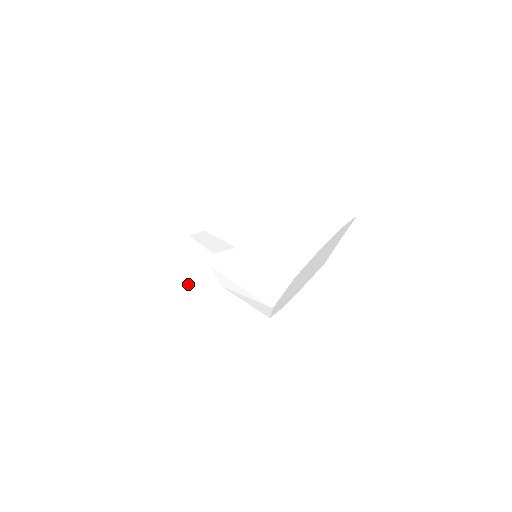
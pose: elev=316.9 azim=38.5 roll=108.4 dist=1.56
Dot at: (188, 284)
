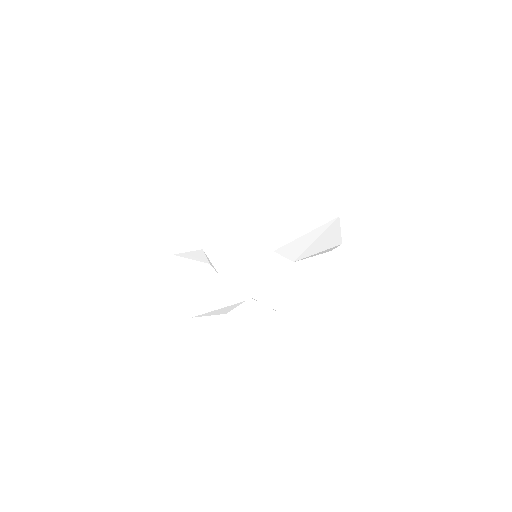
Dot at: occluded
